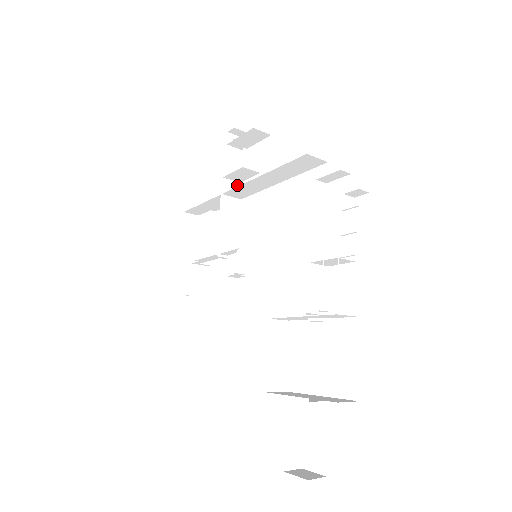
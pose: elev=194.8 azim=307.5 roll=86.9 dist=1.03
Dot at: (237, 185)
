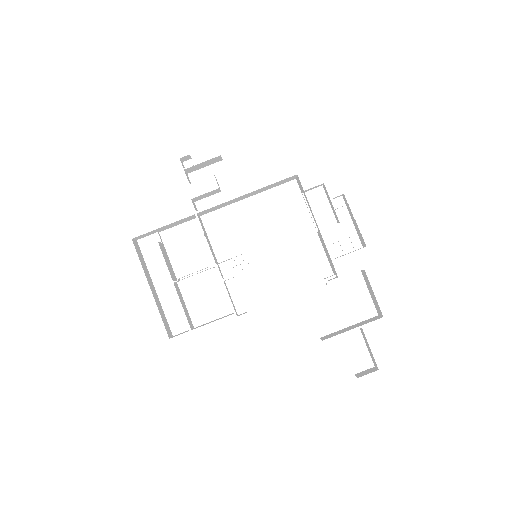
Dot at: (216, 204)
